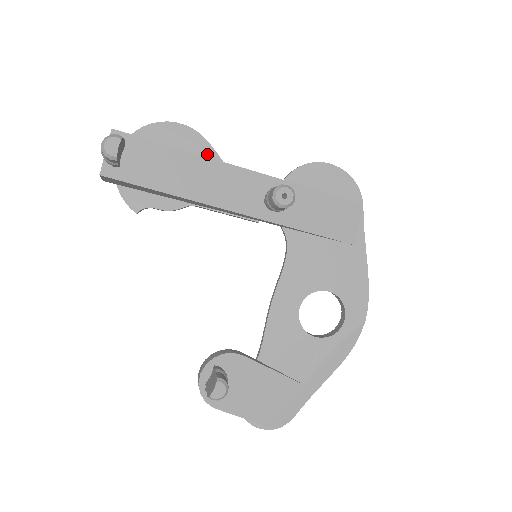
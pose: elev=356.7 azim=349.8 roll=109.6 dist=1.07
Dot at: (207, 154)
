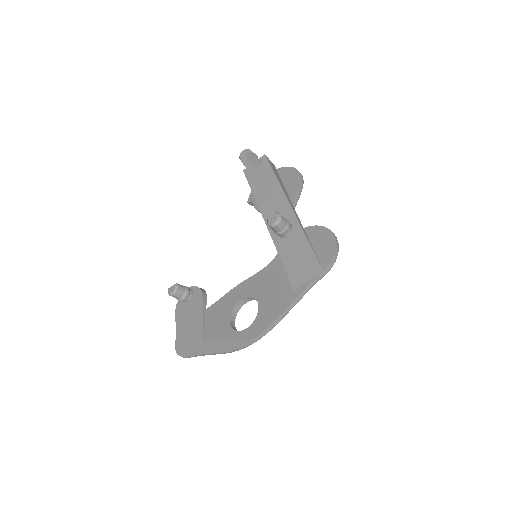
Dot at: (293, 193)
